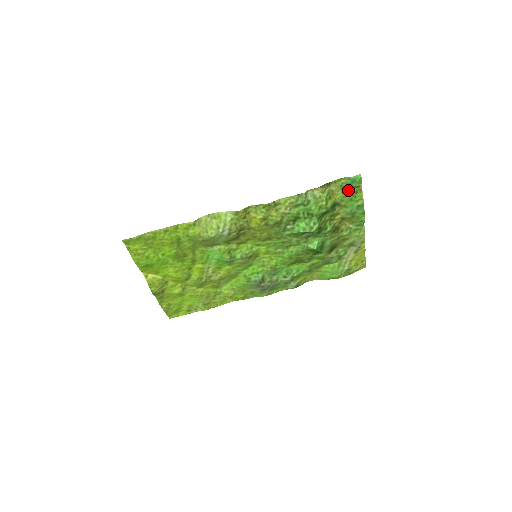
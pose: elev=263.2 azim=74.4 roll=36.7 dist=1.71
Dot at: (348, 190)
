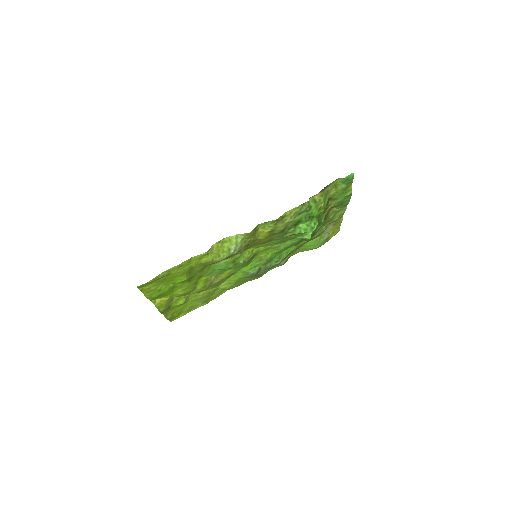
Dot at: (341, 187)
